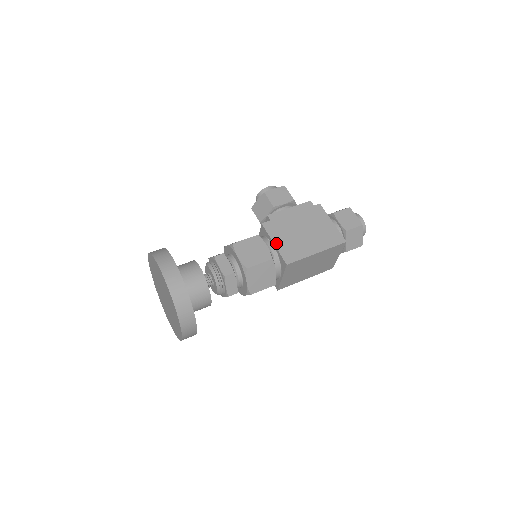
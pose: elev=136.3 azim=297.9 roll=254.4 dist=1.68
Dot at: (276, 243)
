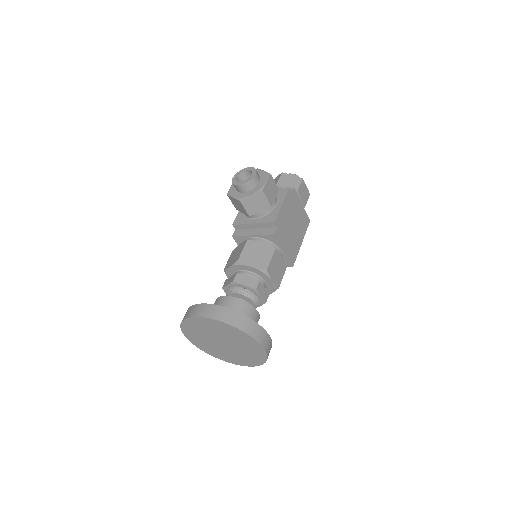
Dot at: (285, 250)
